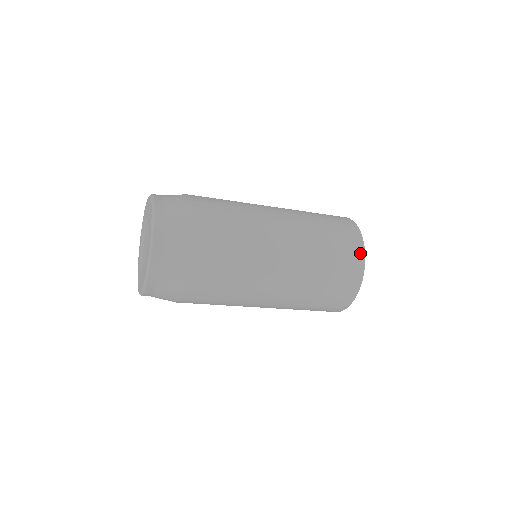
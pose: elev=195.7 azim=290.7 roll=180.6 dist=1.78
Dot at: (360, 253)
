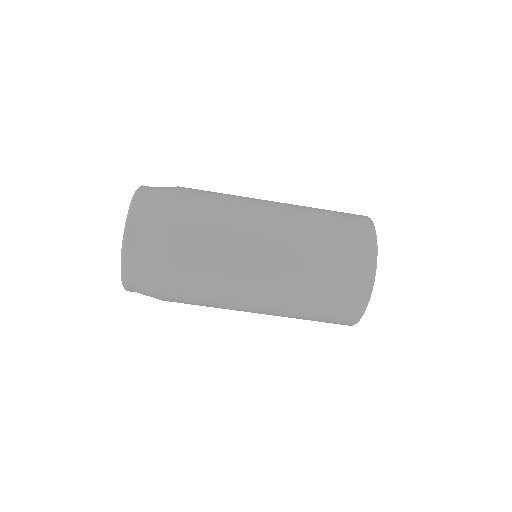
Dot at: (369, 231)
